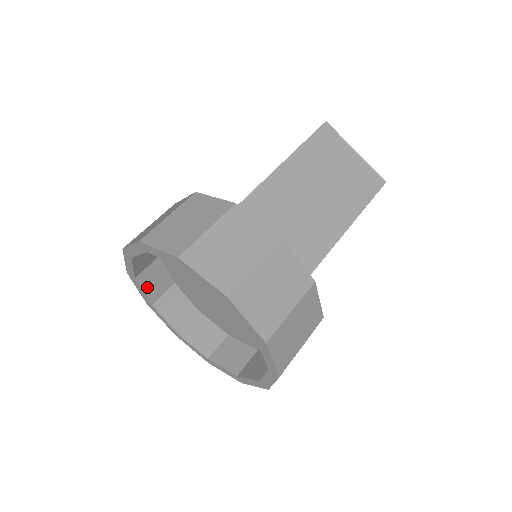
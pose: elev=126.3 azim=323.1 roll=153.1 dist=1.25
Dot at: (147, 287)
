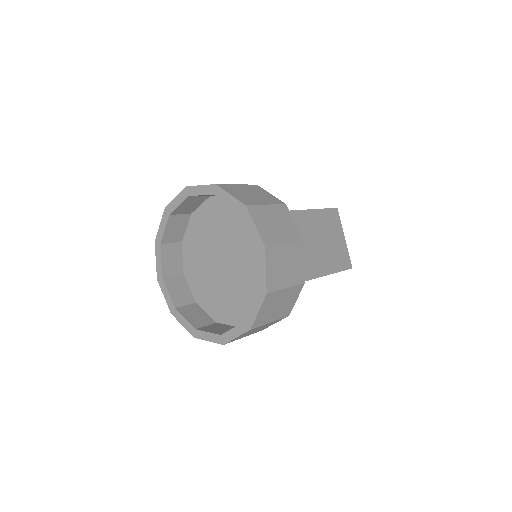
Dot at: (169, 228)
